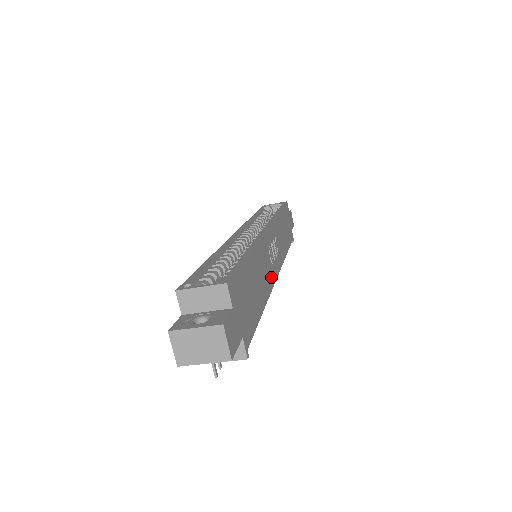
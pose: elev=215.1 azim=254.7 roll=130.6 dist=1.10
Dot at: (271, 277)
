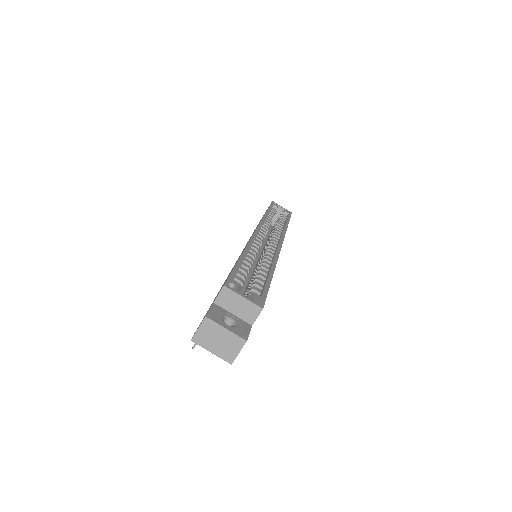
Dot at: occluded
